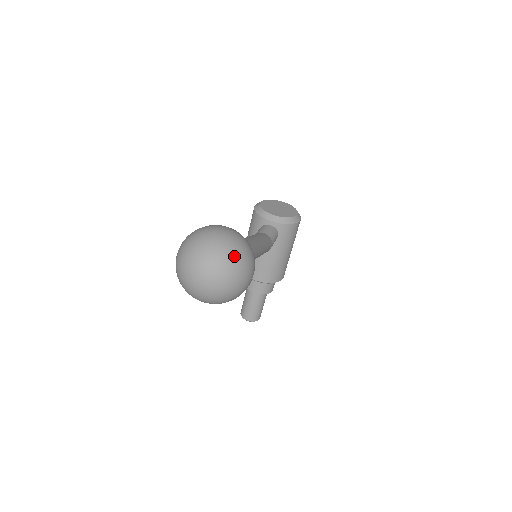
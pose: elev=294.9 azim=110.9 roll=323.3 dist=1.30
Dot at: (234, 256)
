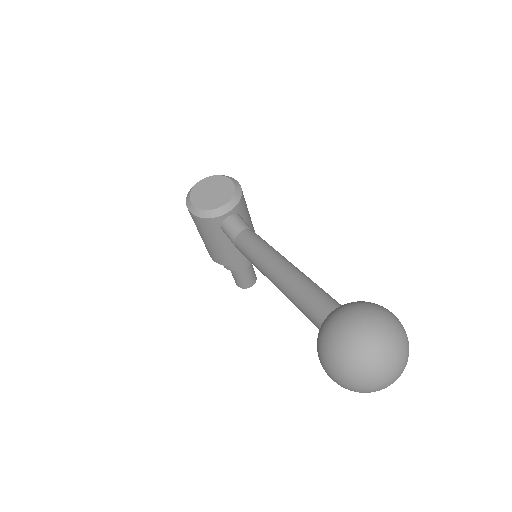
Dot at: (397, 335)
